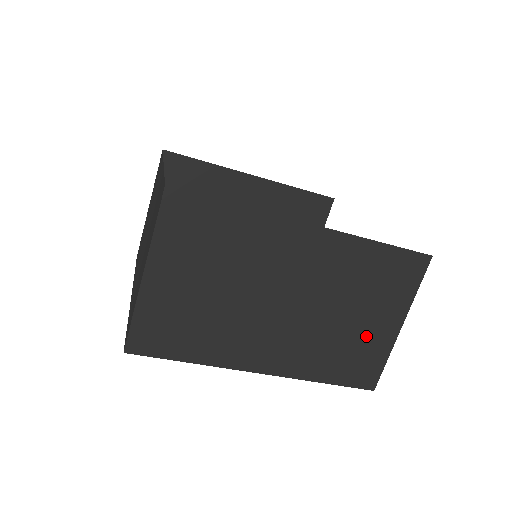
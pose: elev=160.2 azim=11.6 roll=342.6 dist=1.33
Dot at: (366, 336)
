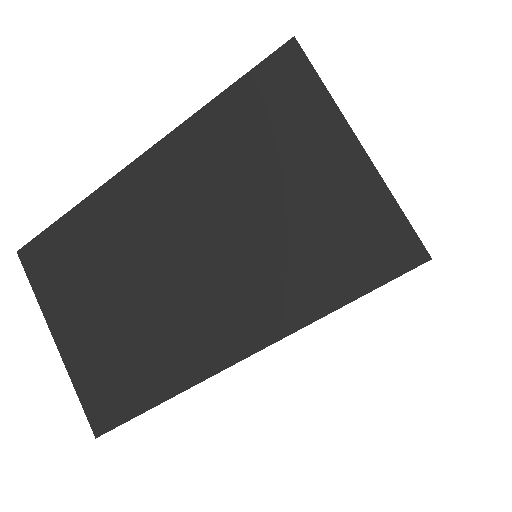
Dot at: (323, 200)
